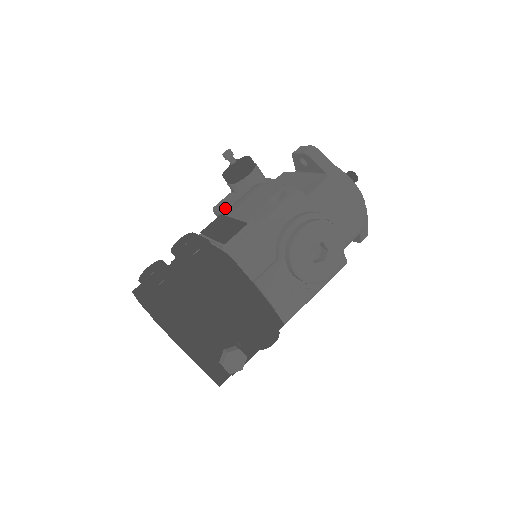
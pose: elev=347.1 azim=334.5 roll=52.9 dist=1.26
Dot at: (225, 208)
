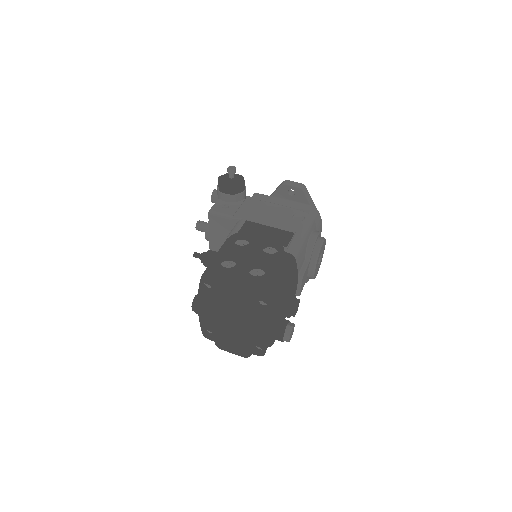
Dot at: (232, 214)
